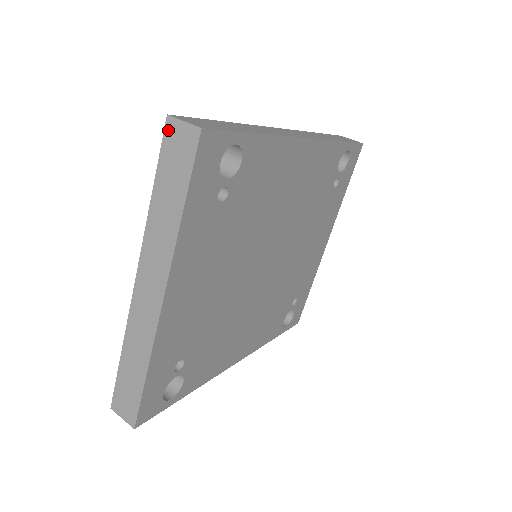
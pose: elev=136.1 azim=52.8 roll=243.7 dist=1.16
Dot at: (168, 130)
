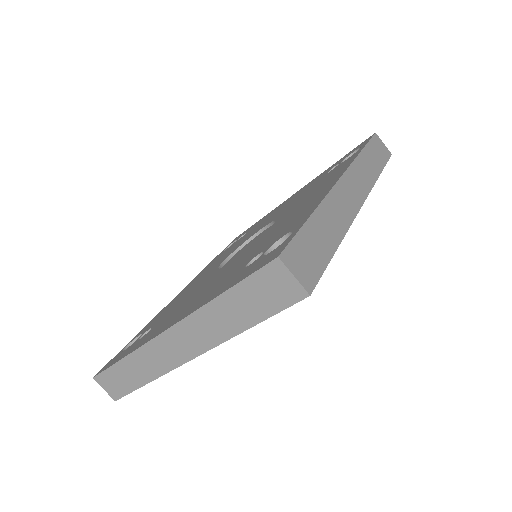
Dot at: (271, 268)
